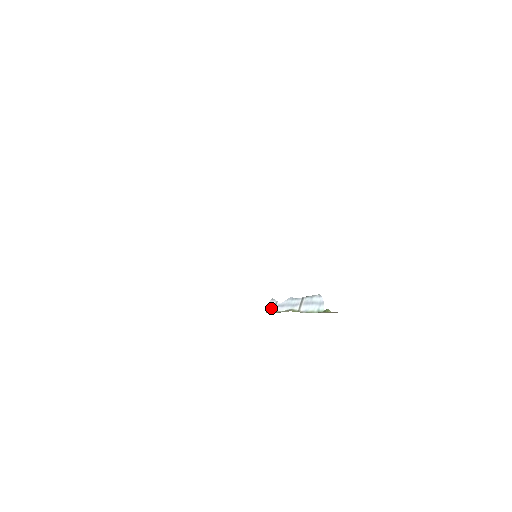
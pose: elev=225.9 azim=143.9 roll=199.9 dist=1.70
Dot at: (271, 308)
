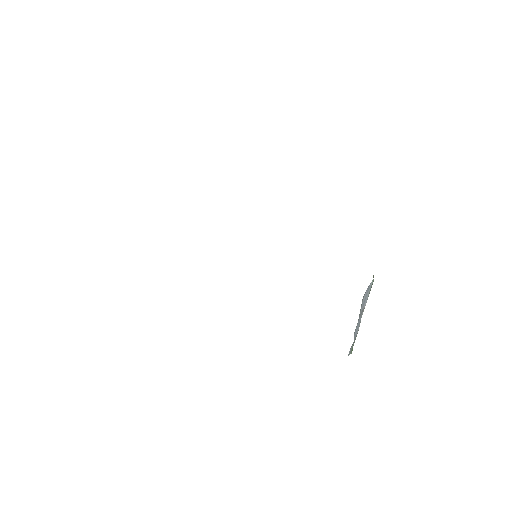
Dot at: (351, 348)
